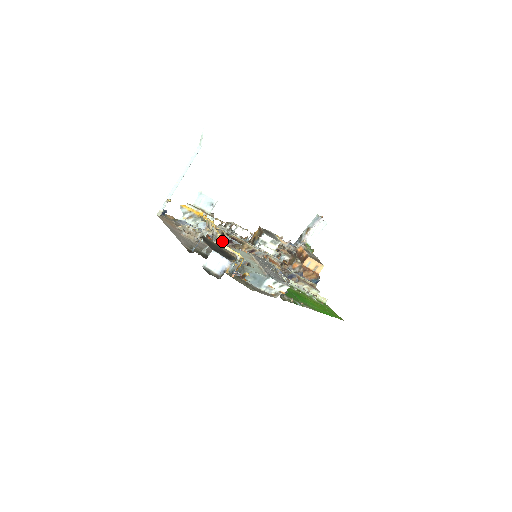
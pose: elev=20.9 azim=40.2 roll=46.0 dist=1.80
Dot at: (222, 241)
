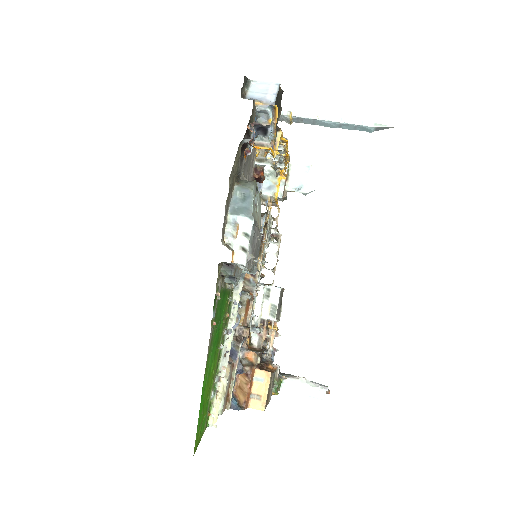
Dot at: occluded
